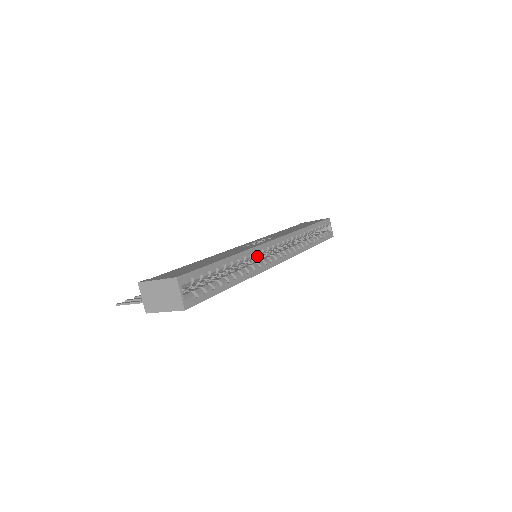
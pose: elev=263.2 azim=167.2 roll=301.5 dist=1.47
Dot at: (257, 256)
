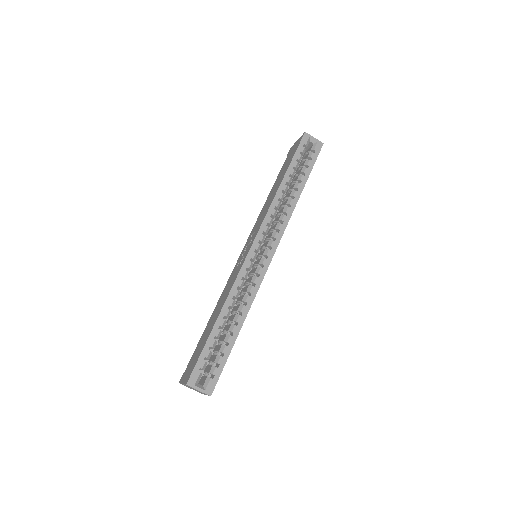
Dot at: (257, 255)
